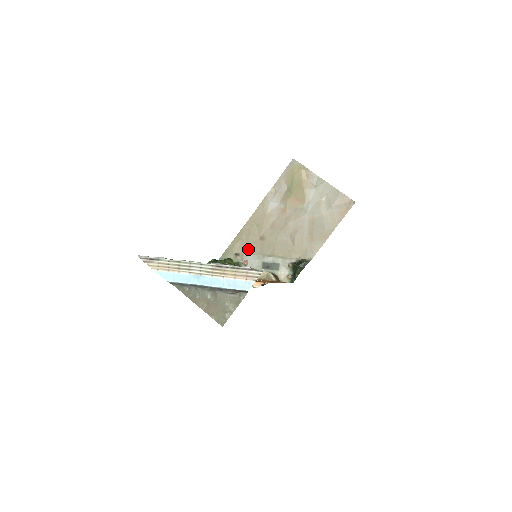
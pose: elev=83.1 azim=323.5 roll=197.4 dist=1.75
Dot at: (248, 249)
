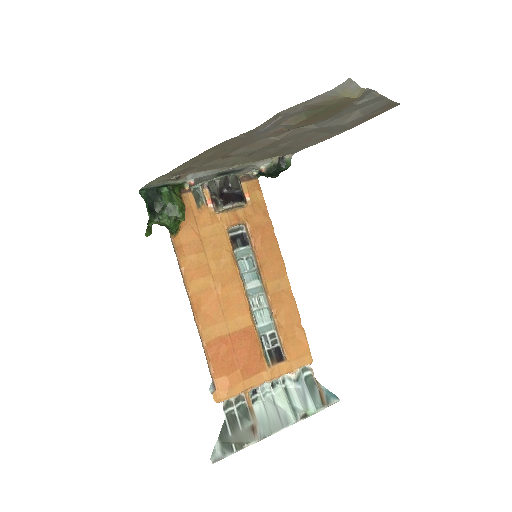
Dot at: (198, 170)
